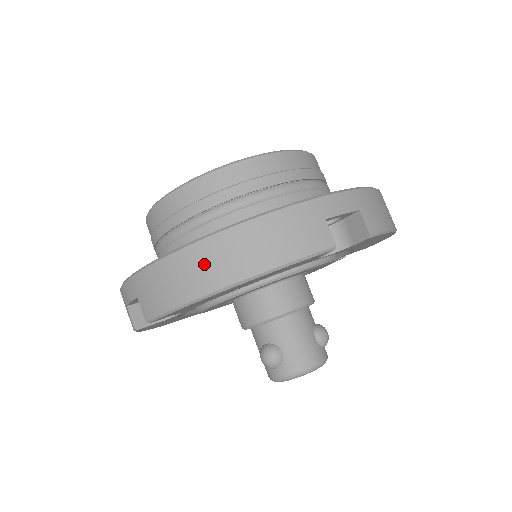
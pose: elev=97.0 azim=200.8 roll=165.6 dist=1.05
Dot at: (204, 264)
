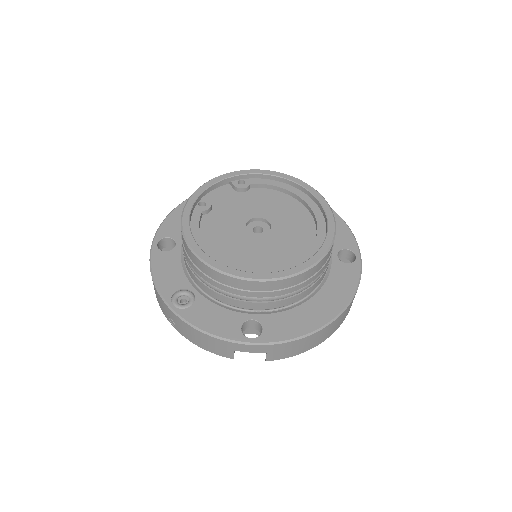
Dot at: (328, 332)
